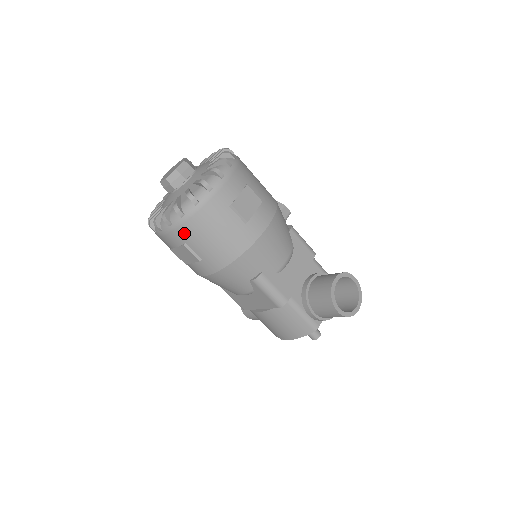
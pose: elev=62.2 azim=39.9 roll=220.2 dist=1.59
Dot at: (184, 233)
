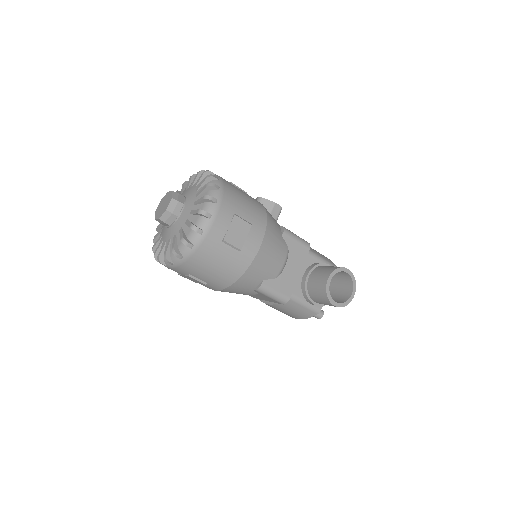
Dot at: (186, 269)
